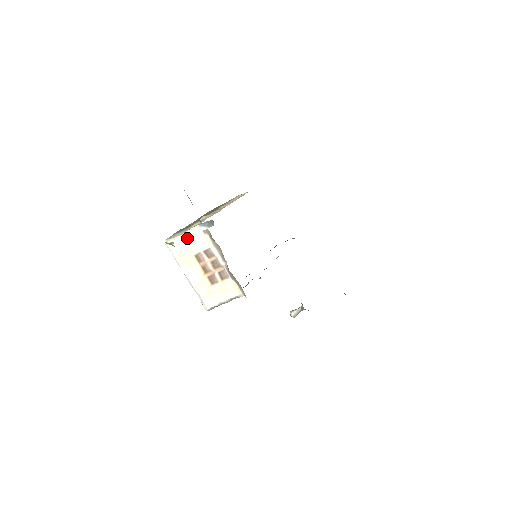
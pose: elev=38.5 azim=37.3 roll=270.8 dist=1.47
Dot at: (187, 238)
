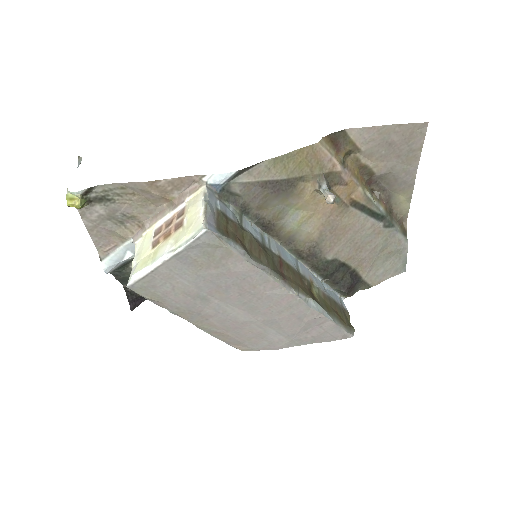
Dot at: (136, 258)
